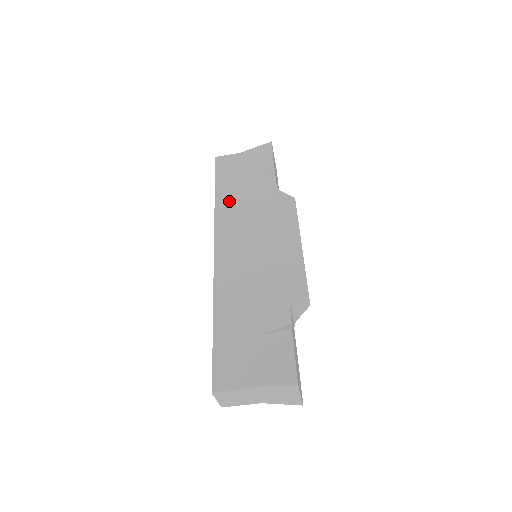
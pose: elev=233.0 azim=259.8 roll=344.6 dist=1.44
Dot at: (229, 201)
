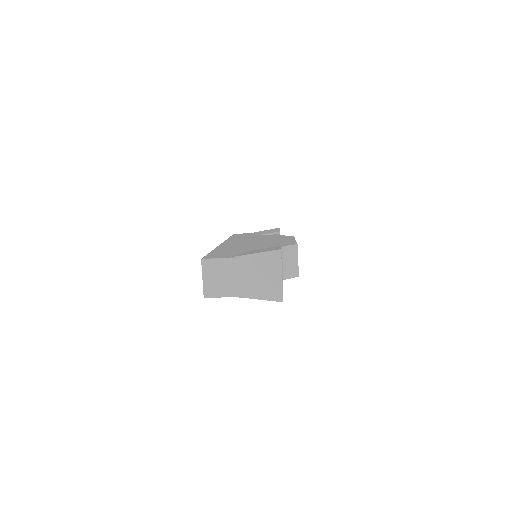
Dot at: (240, 237)
